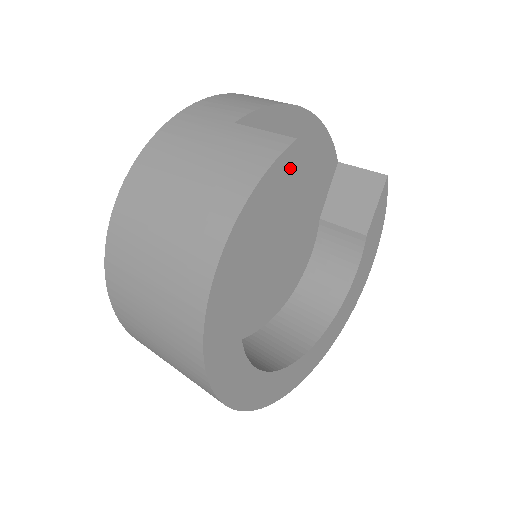
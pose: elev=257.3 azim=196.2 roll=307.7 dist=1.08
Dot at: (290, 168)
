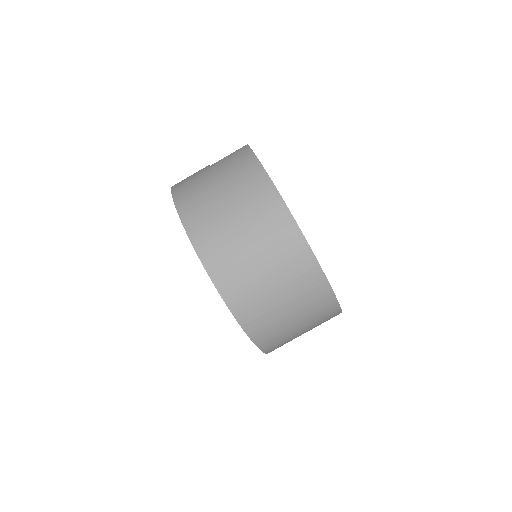
Dot at: occluded
